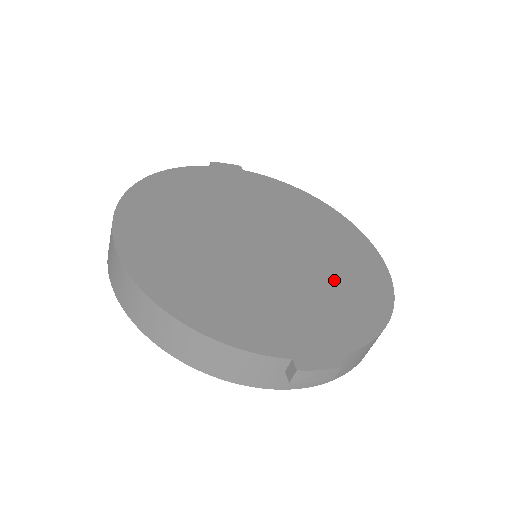
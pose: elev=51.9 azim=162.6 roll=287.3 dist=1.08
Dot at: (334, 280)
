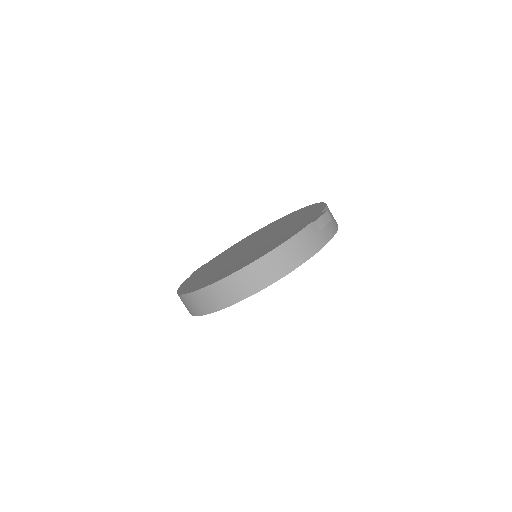
Dot at: (290, 221)
